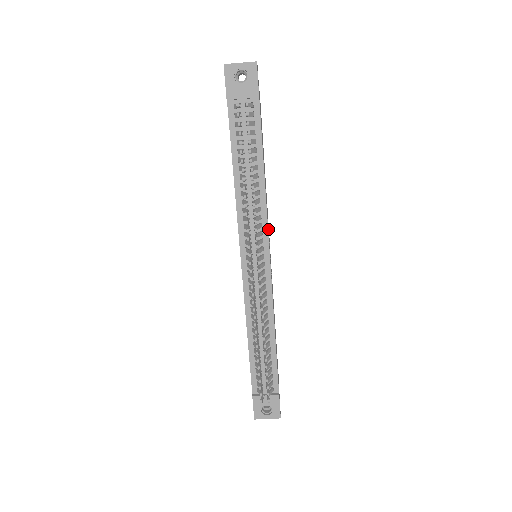
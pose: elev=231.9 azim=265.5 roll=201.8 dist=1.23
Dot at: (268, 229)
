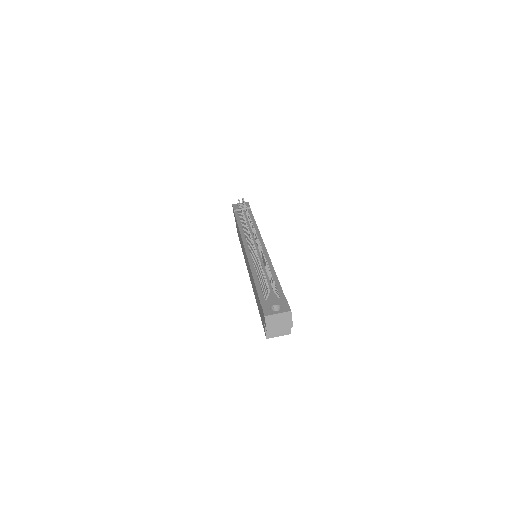
Dot at: occluded
